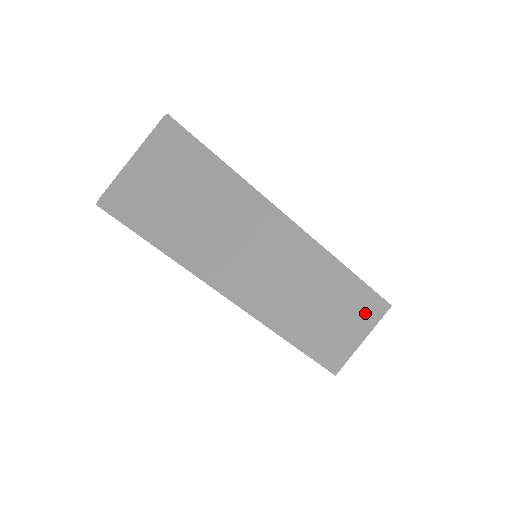
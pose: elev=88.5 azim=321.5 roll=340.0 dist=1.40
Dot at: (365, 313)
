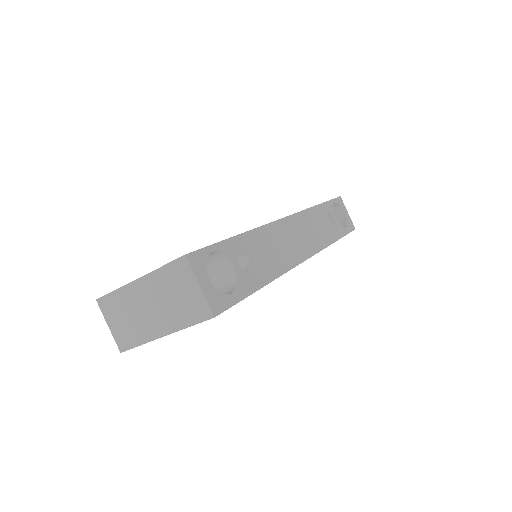
Dot at: occluded
